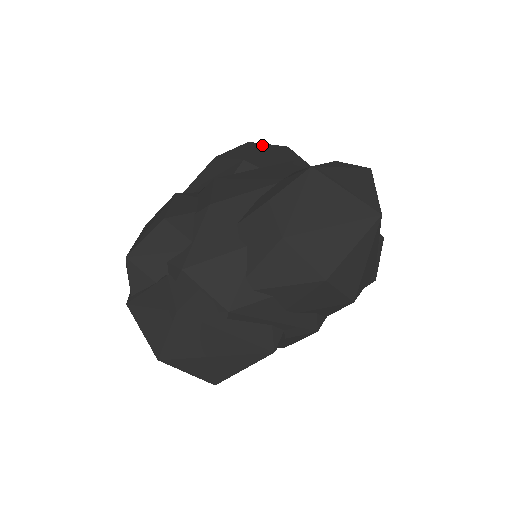
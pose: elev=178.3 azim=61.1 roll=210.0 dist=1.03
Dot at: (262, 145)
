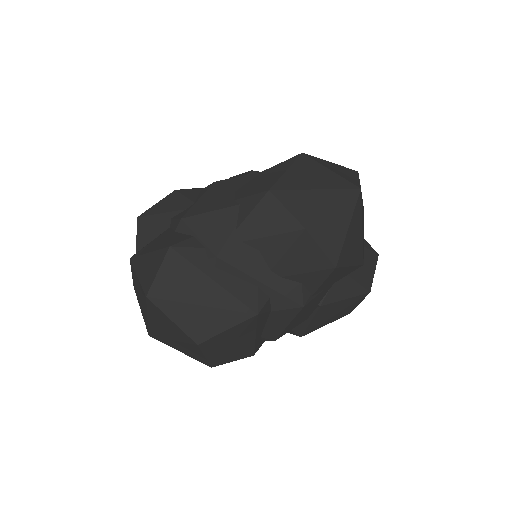
Dot at: occluded
